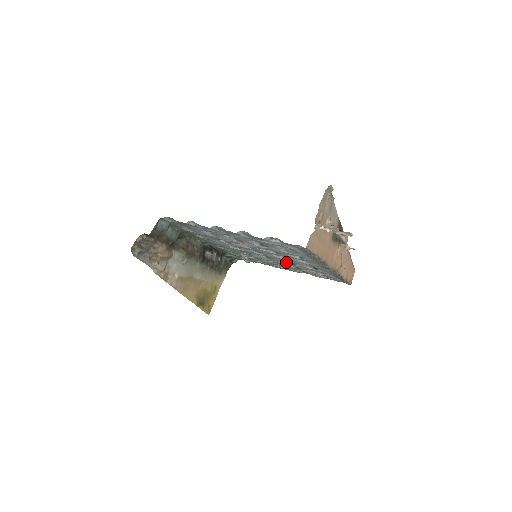
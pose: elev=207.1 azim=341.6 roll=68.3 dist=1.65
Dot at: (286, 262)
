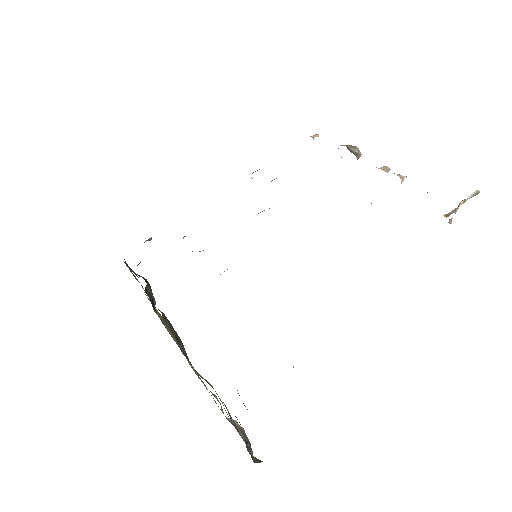
Dot at: occluded
